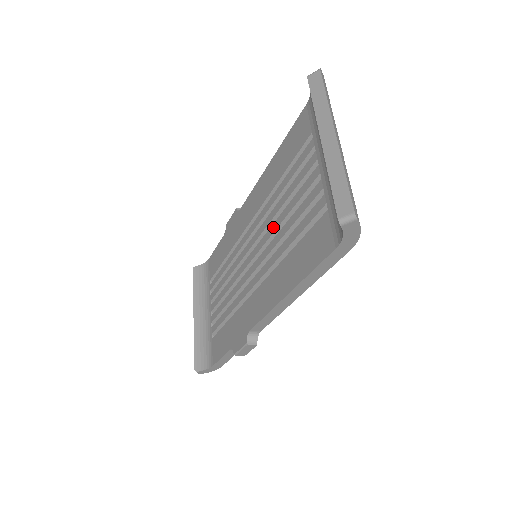
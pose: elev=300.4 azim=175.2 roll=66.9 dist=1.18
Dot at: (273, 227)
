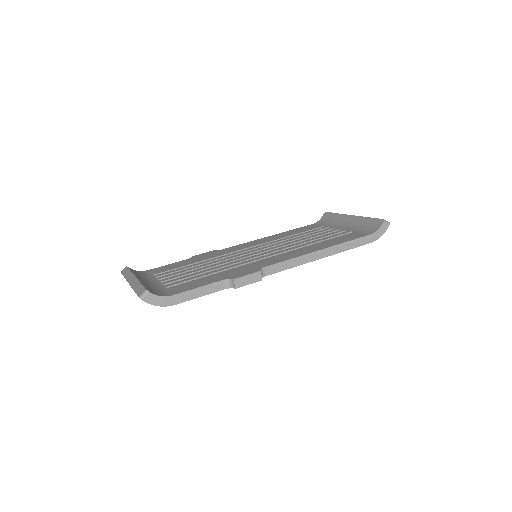
Dot at: (288, 243)
